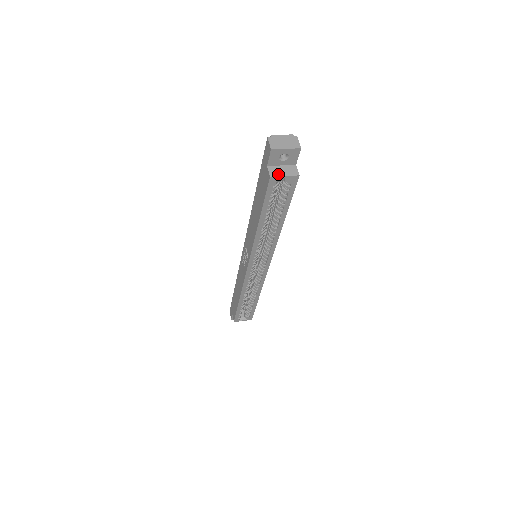
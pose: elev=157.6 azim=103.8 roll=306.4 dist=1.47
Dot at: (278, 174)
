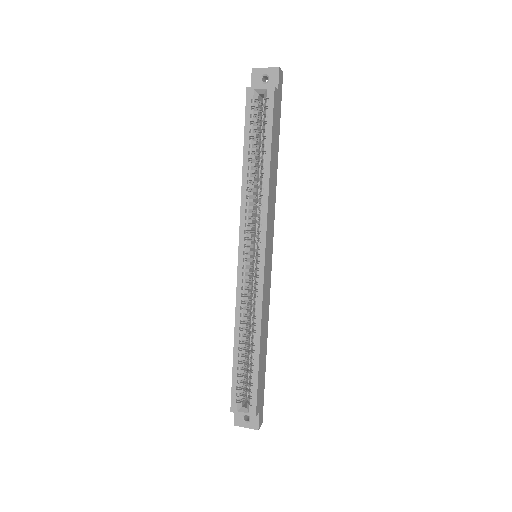
Dot at: (255, 87)
